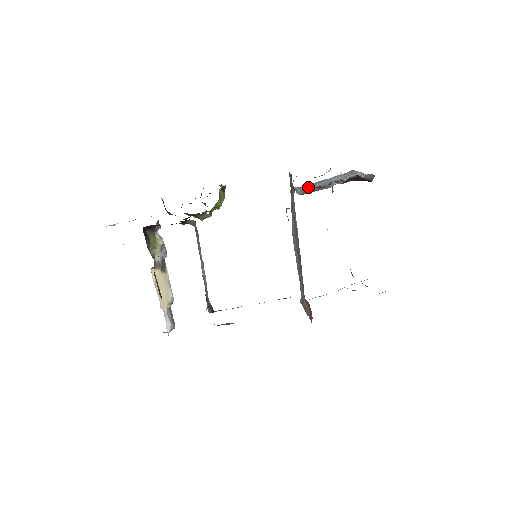
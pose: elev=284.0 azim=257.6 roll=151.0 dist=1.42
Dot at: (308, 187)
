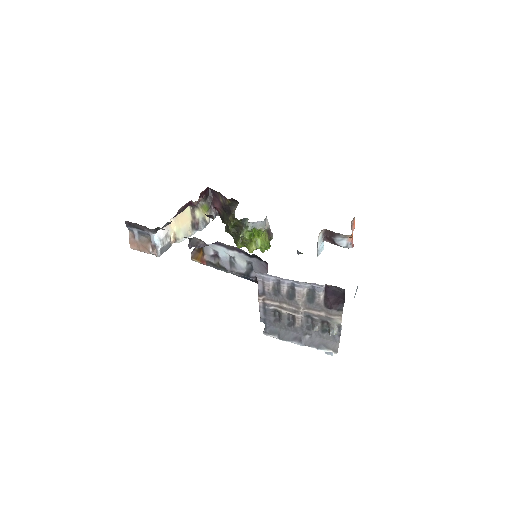
Dot at: occluded
